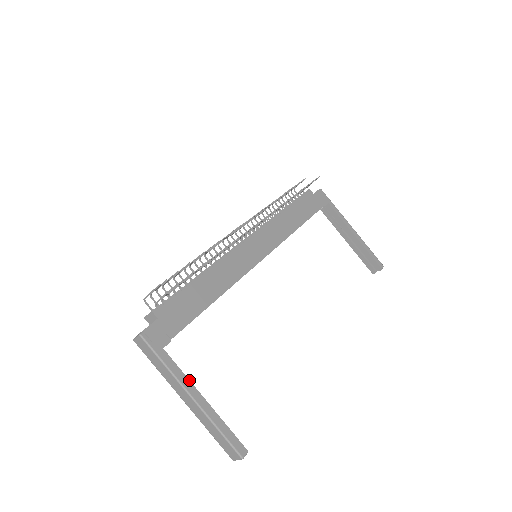
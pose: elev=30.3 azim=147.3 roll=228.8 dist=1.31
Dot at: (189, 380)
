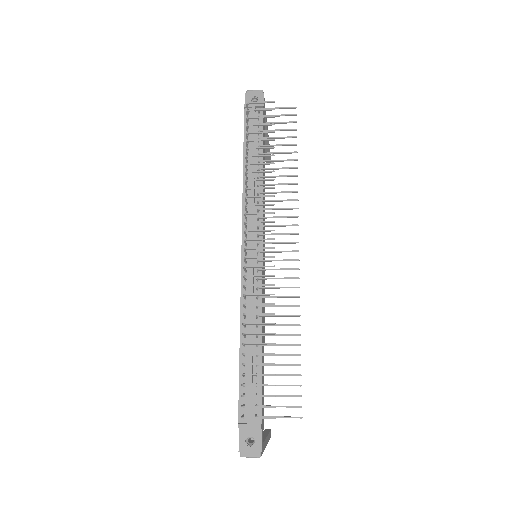
Dot at: (266, 438)
